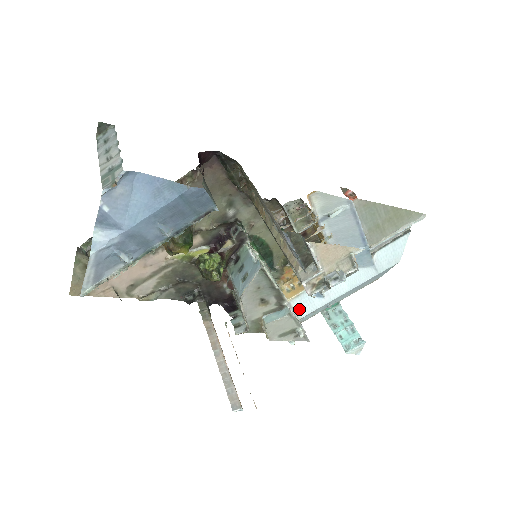
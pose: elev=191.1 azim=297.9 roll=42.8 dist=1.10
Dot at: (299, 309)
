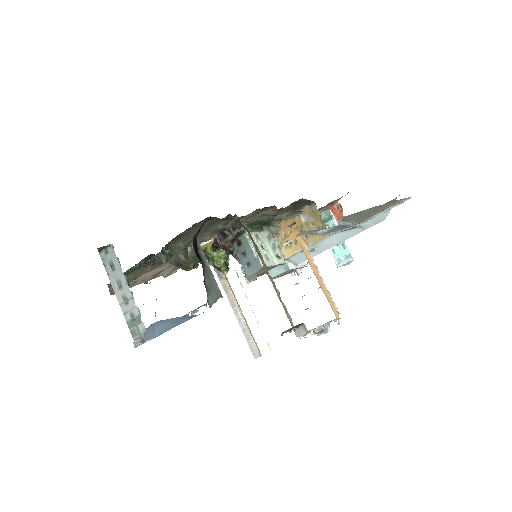
Dot at: (297, 260)
